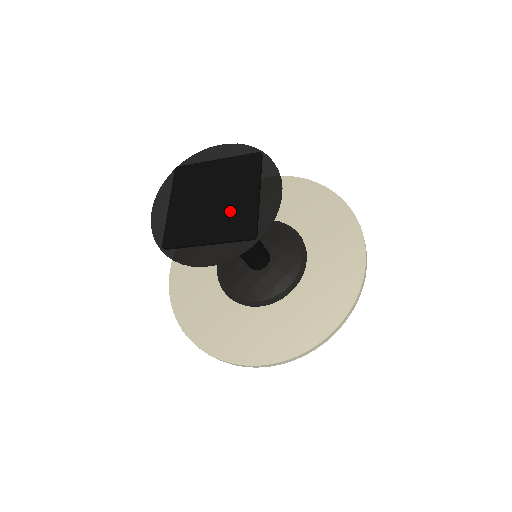
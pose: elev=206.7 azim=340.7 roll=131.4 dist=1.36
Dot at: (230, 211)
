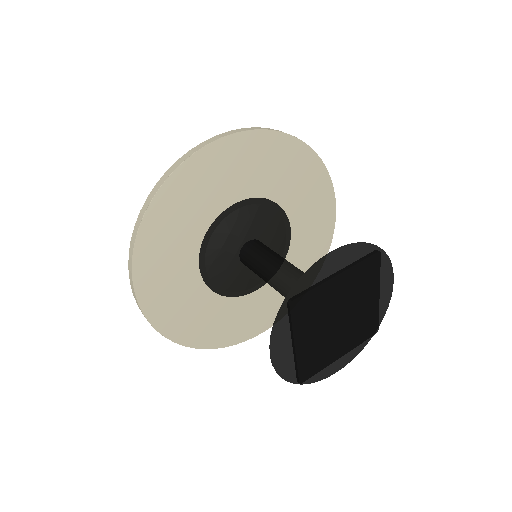
Dot at: (357, 322)
